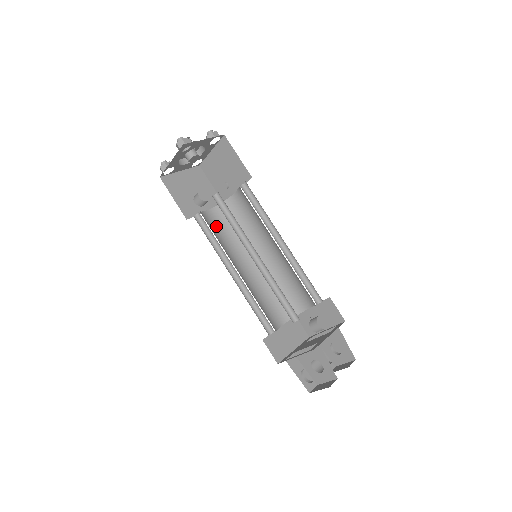
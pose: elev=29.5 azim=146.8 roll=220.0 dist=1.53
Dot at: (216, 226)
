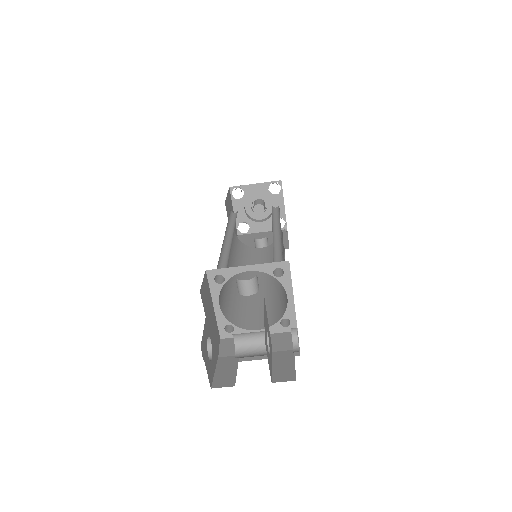
Dot at: (258, 256)
